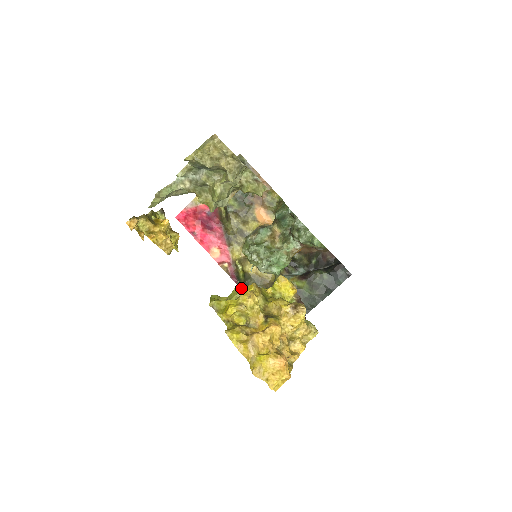
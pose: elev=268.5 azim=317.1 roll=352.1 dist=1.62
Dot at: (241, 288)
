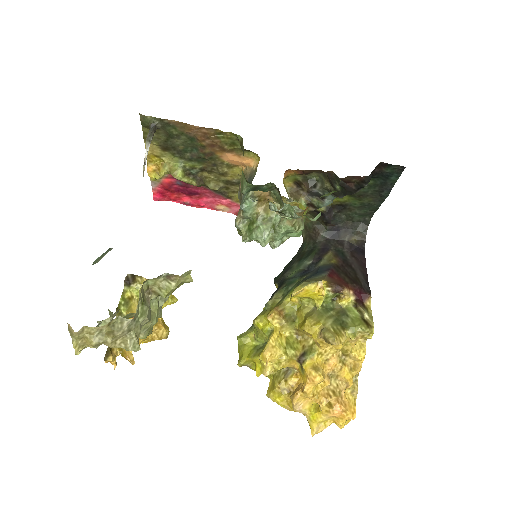
Dot at: (259, 325)
